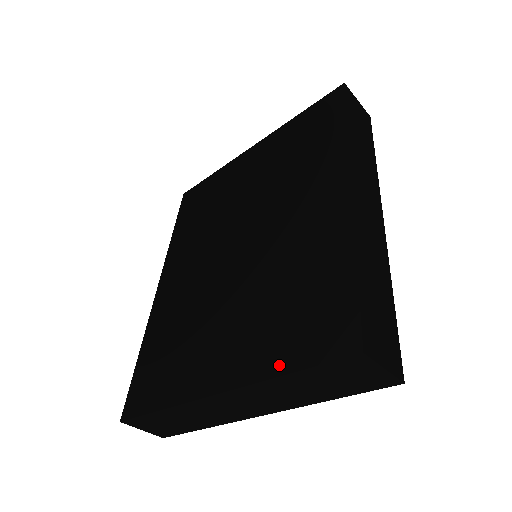
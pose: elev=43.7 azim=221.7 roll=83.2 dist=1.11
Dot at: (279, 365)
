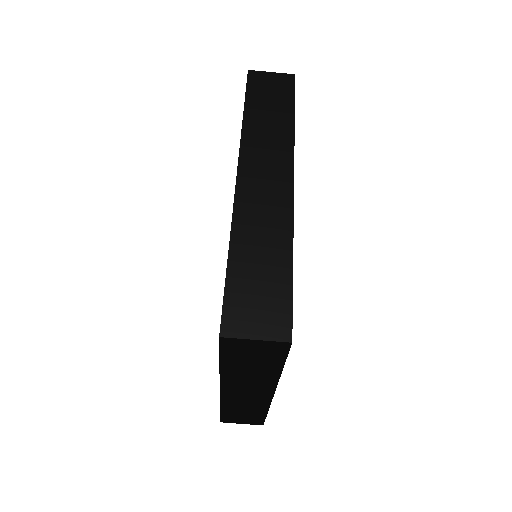
Dot at: occluded
